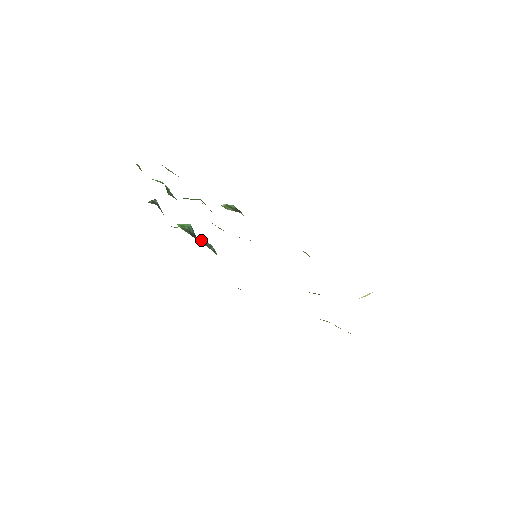
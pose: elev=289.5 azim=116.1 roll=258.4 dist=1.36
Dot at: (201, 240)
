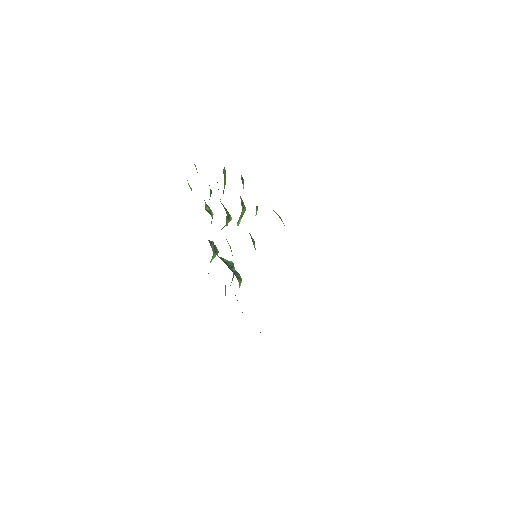
Dot at: (232, 269)
